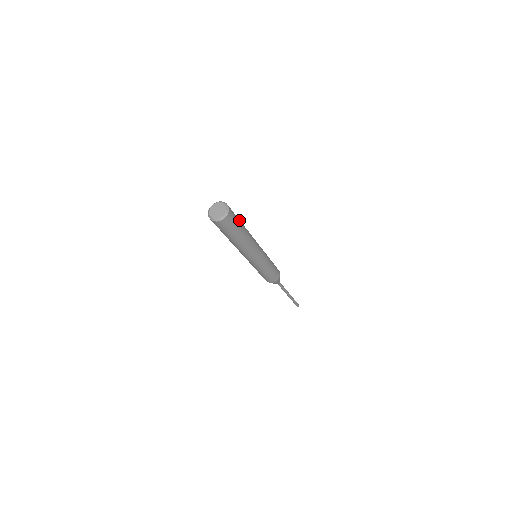
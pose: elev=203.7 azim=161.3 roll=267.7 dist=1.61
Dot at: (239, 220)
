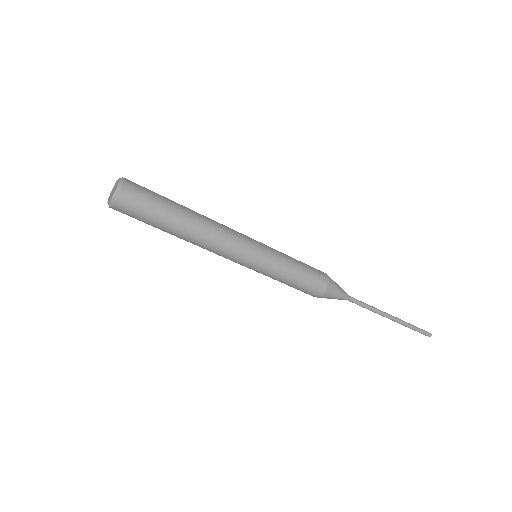
Dot at: occluded
